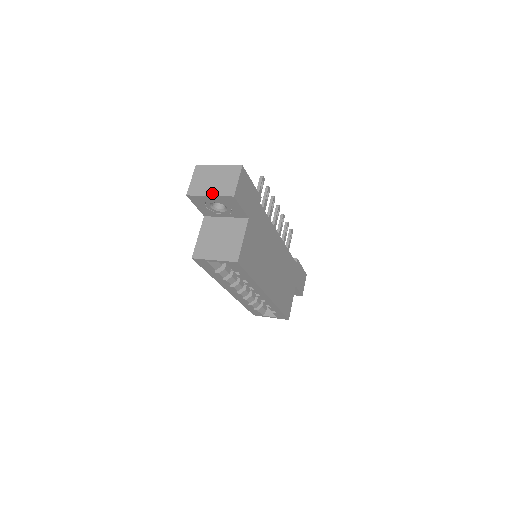
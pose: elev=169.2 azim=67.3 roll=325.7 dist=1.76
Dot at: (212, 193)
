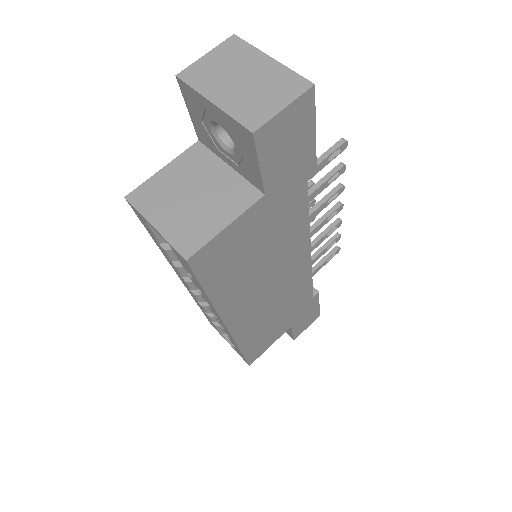
Dot at: (220, 100)
